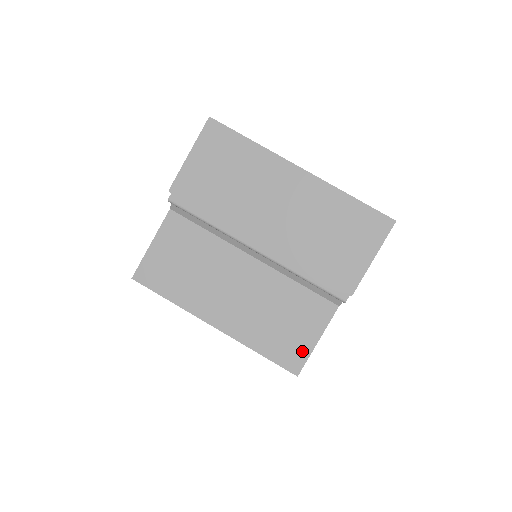
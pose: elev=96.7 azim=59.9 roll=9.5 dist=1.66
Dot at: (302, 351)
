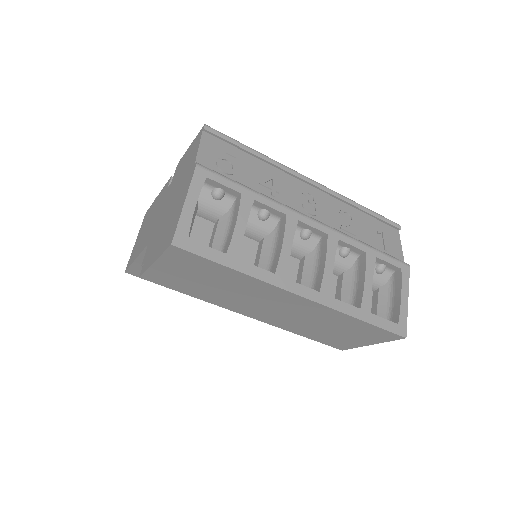
Dot at: occluded
